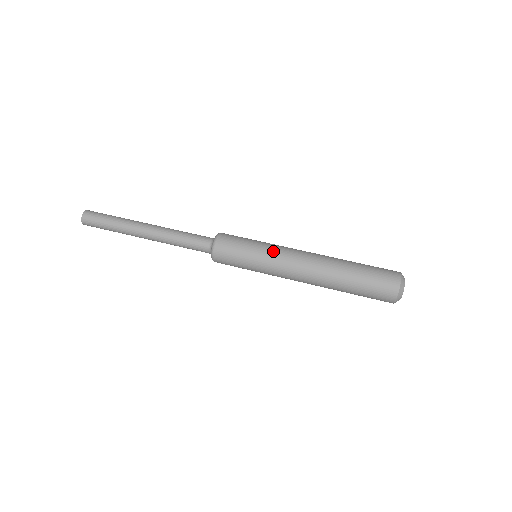
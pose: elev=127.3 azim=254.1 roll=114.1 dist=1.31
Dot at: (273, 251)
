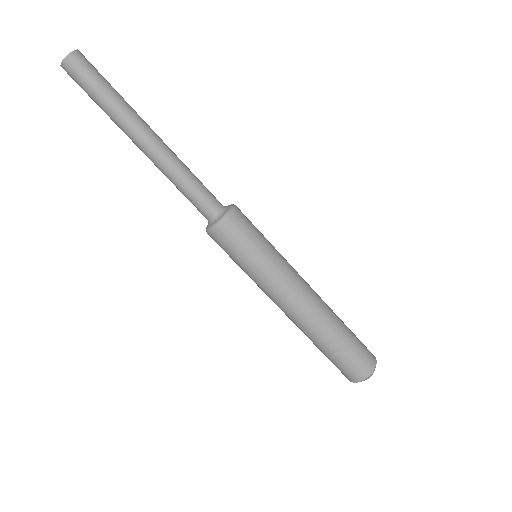
Dot at: (280, 271)
